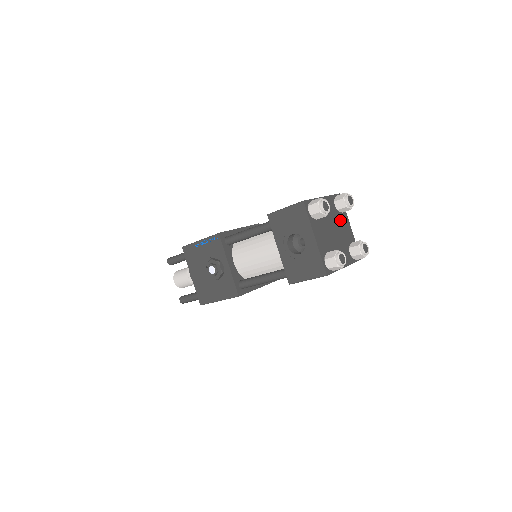
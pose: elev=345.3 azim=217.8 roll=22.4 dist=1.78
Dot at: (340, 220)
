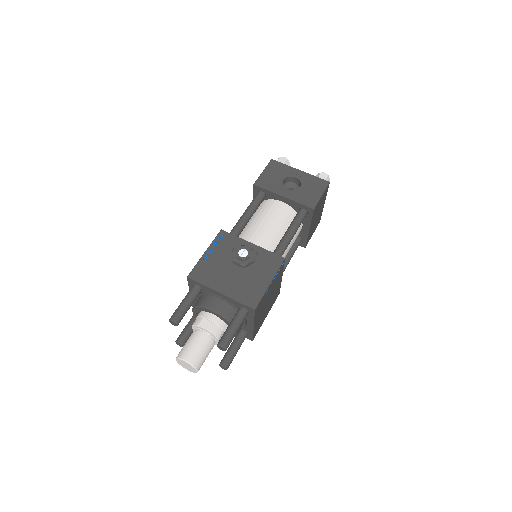
Dot at: occluded
